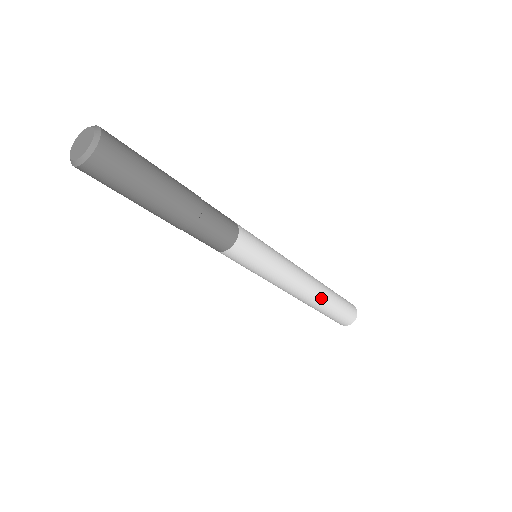
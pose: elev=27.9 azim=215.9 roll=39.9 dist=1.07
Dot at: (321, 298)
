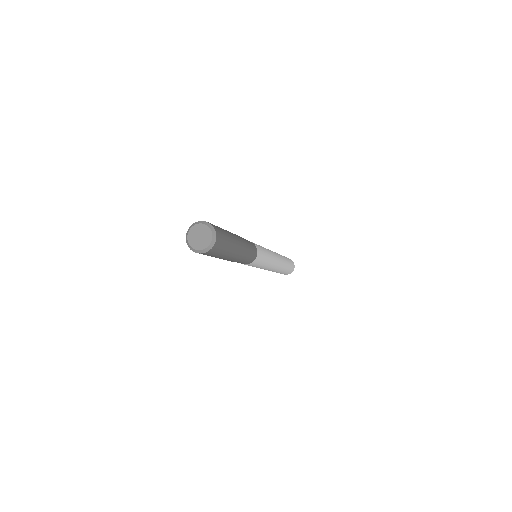
Dot at: (280, 269)
